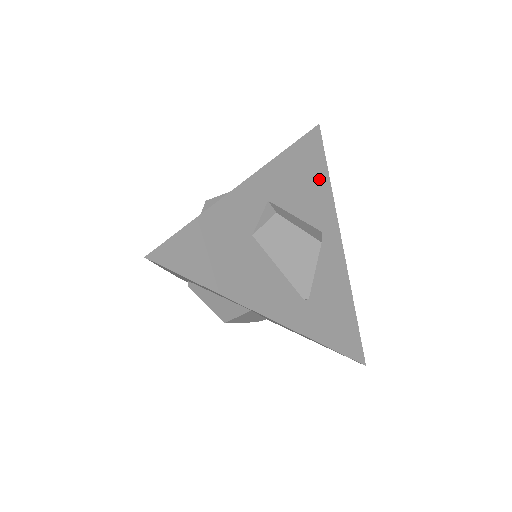
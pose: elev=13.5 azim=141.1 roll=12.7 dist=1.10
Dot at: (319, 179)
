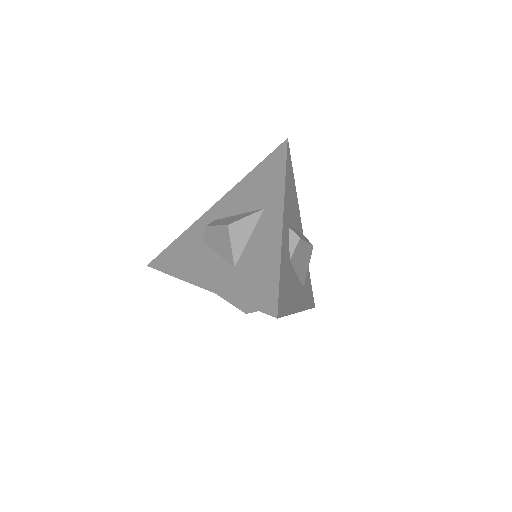
Dot at: (293, 188)
